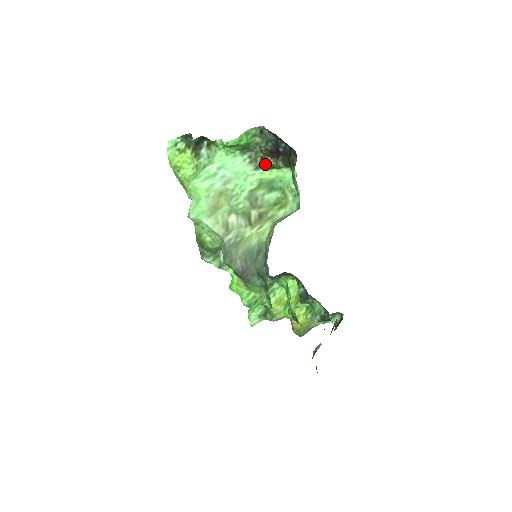
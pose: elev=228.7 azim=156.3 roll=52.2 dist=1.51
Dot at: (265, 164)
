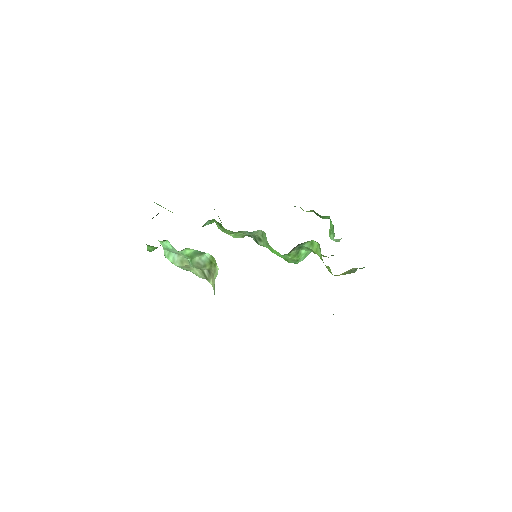
Dot at: occluded
